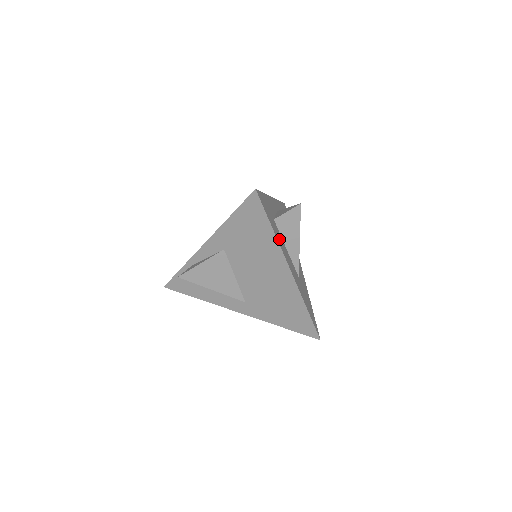
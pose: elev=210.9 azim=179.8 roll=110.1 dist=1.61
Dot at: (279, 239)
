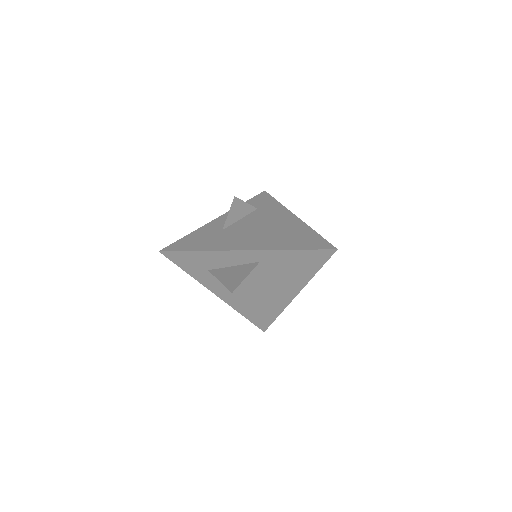
Dot at: occluded
